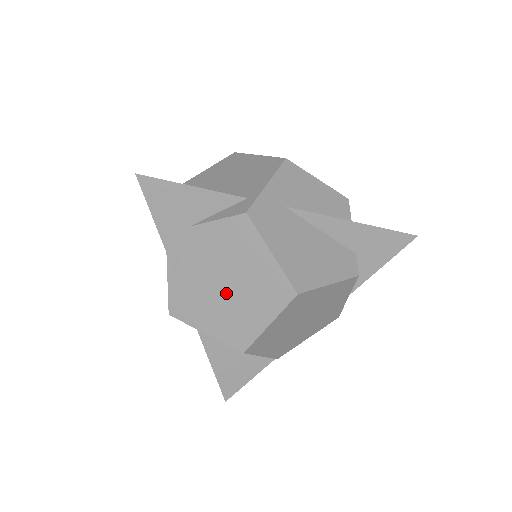
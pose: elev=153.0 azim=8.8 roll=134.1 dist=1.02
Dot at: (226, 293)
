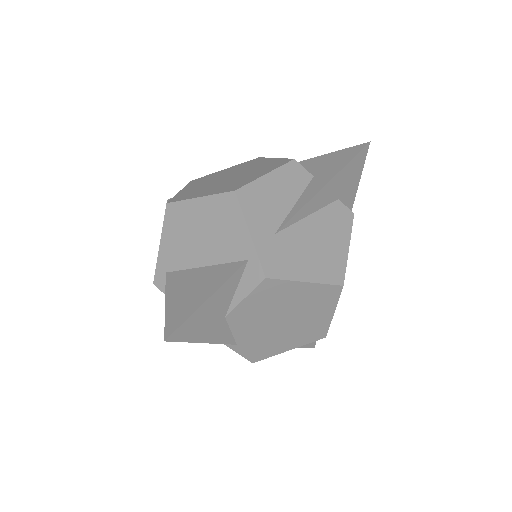
Dot at: (287, 324)
